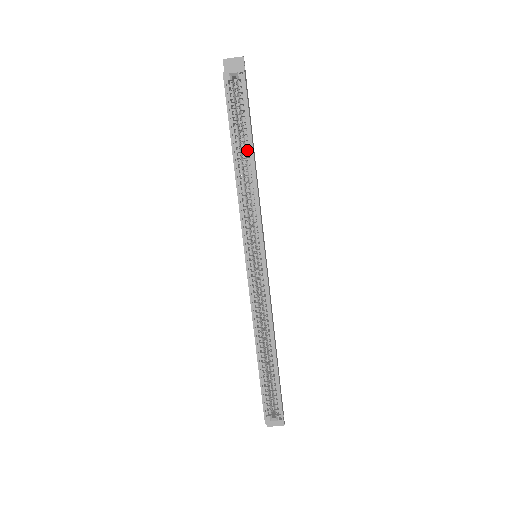
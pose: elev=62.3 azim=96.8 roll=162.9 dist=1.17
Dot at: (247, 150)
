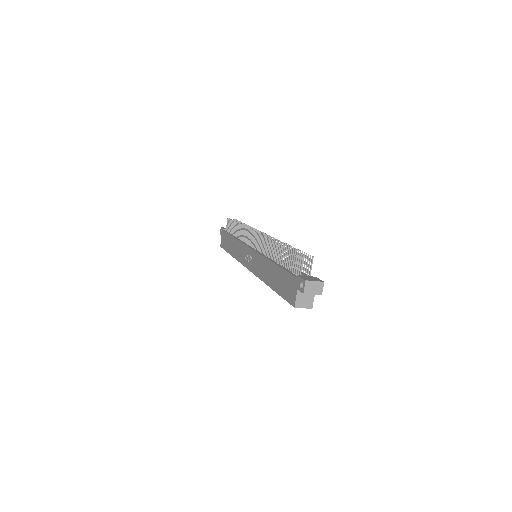
Dot at: occluded
